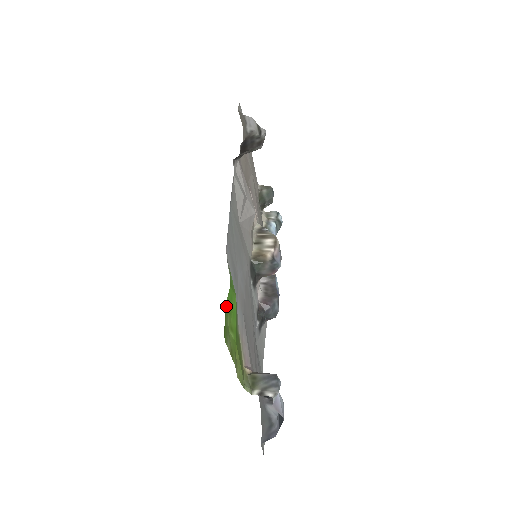
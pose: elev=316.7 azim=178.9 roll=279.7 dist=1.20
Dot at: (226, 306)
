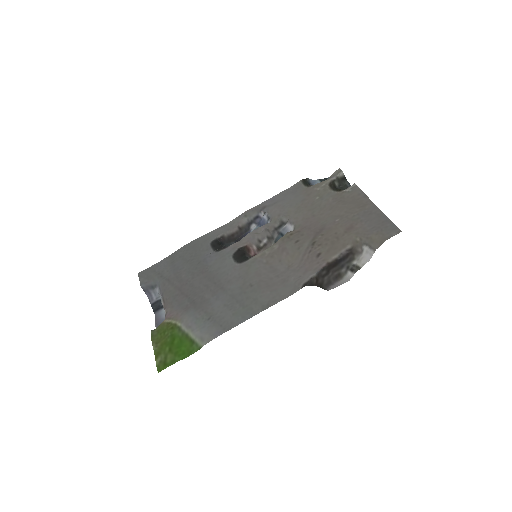
Dot at: (175, 362)
